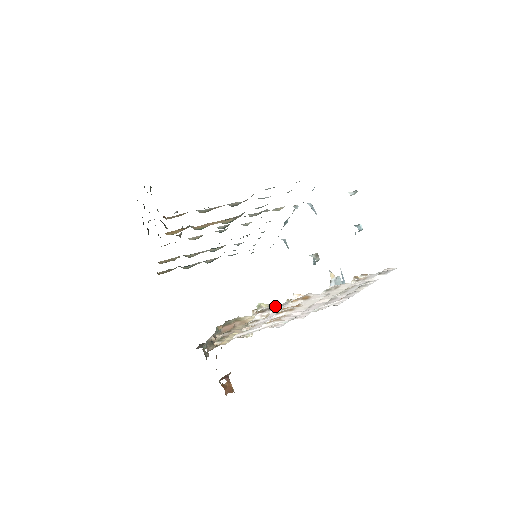
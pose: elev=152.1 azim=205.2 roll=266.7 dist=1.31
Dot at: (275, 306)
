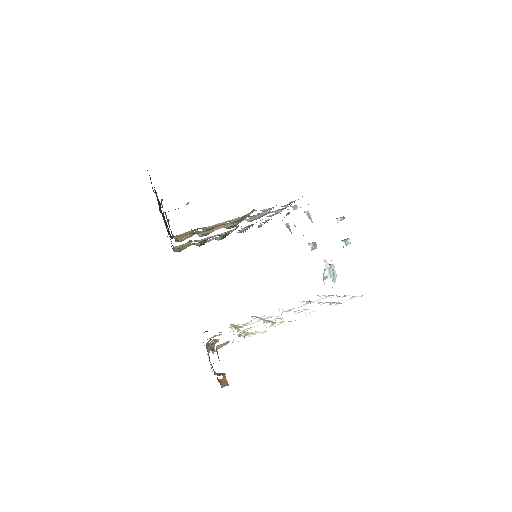
Dot at: (260, 332)
